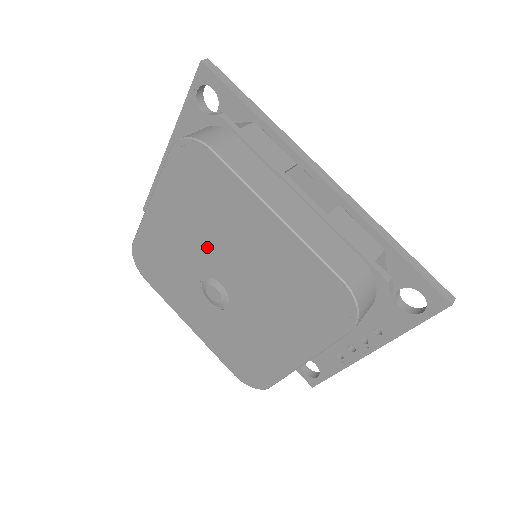
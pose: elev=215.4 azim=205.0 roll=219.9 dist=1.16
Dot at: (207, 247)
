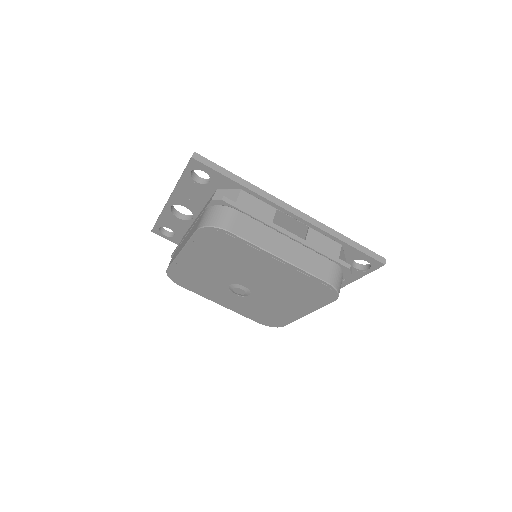
Dot at: (231, 272)
